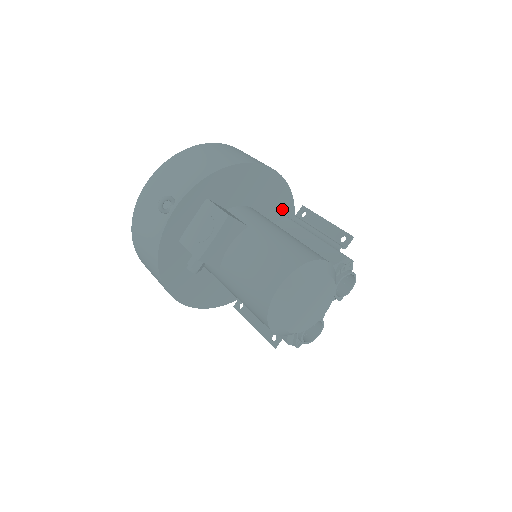
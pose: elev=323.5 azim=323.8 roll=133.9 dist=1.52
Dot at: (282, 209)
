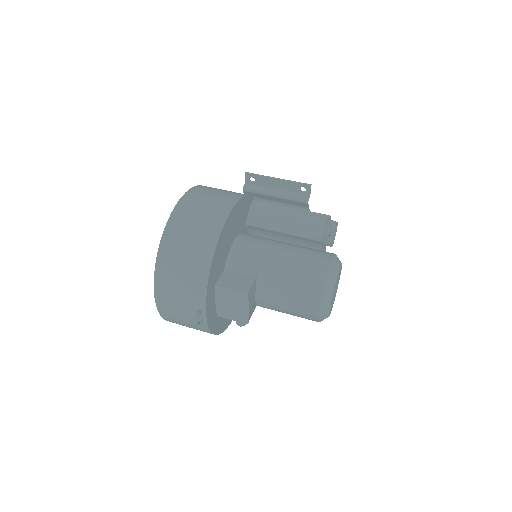
Dot at: (245, 209)
